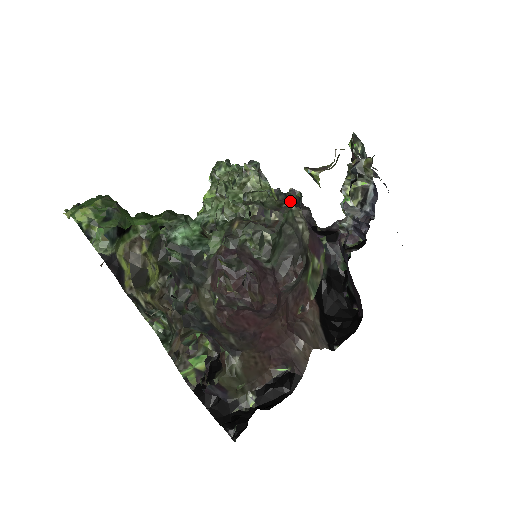
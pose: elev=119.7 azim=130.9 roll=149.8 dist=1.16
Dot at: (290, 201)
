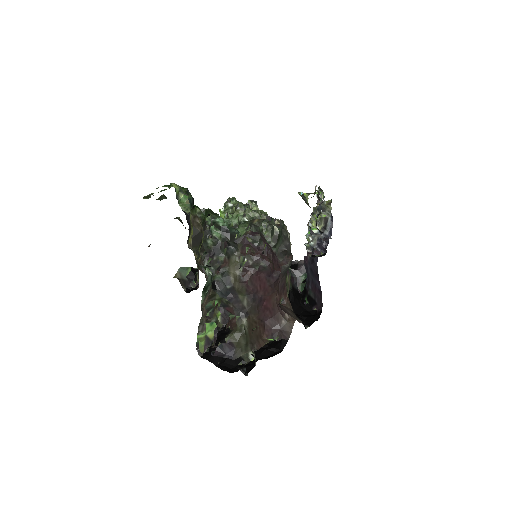
Dot at: occluded
